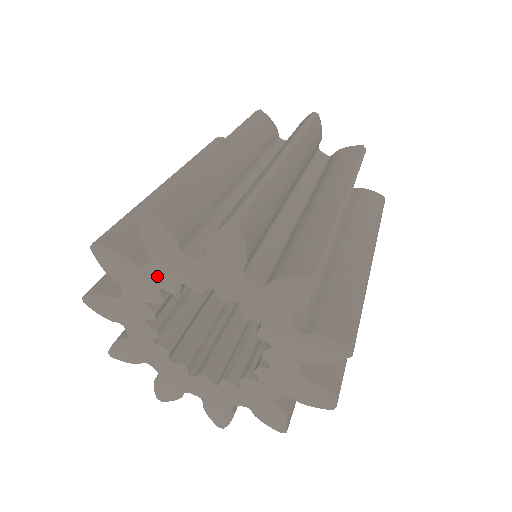
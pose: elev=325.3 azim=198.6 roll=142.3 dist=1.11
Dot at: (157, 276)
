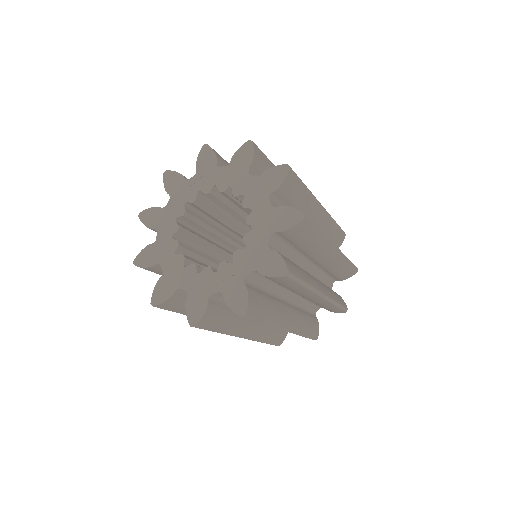
Dot at: (165, 233)
